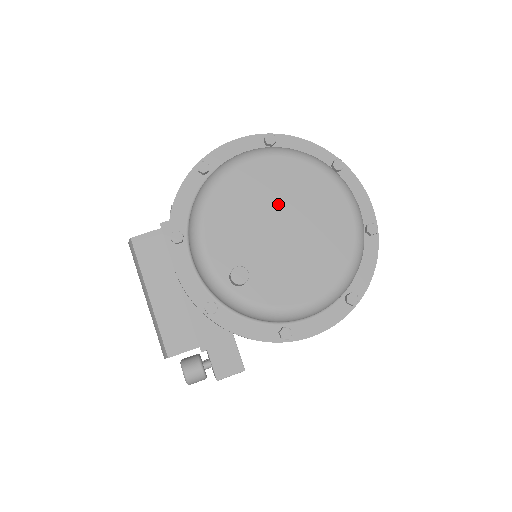
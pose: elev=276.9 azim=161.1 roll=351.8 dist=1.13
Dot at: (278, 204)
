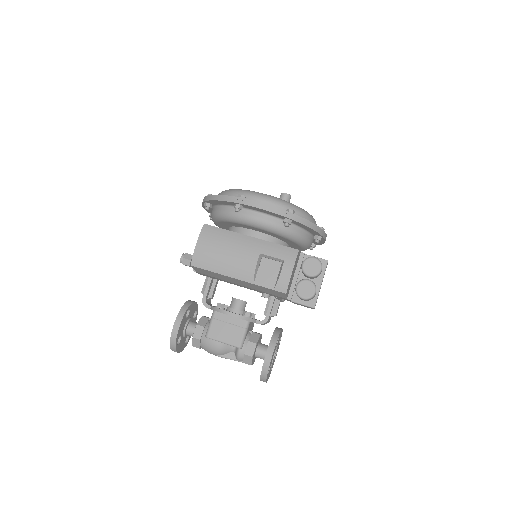
Dot at: occluded
